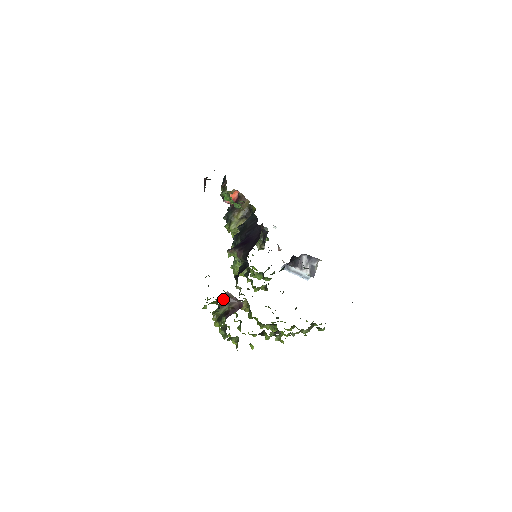
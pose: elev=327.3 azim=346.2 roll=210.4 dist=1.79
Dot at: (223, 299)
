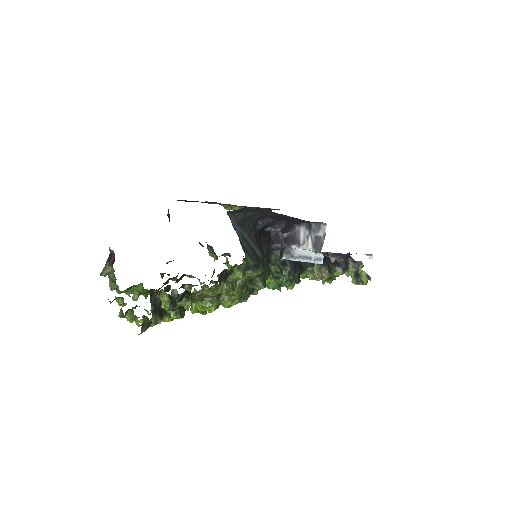
Dot at: (108, 259)
